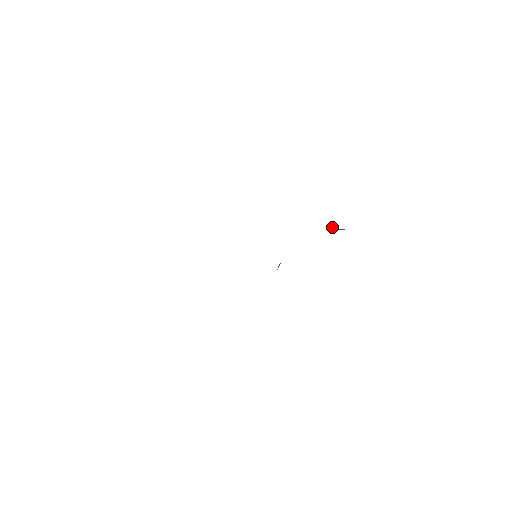
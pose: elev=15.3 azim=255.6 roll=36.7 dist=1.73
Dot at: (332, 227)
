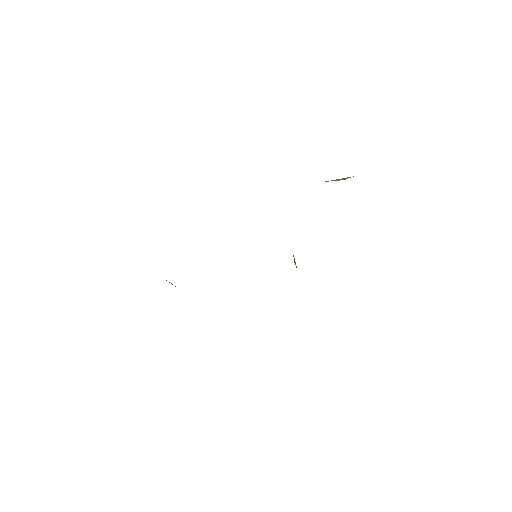
Dot at: (333, 180)
